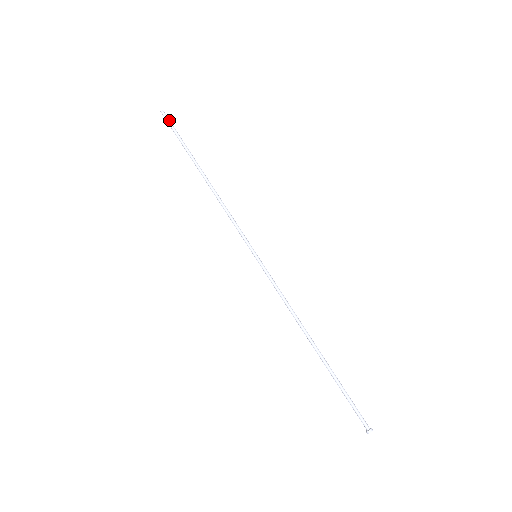
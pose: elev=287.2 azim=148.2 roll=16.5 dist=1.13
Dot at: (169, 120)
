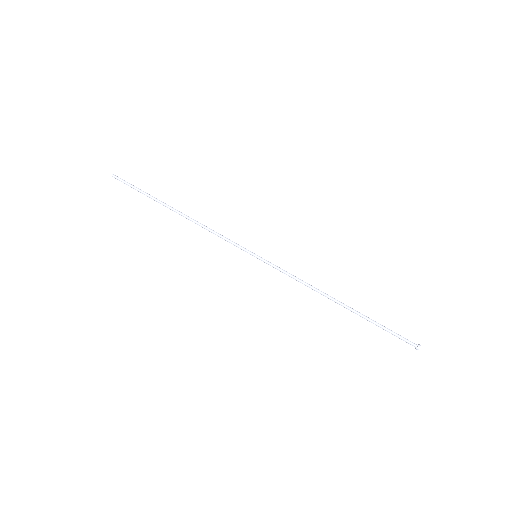
Dot at: (124, 180)
